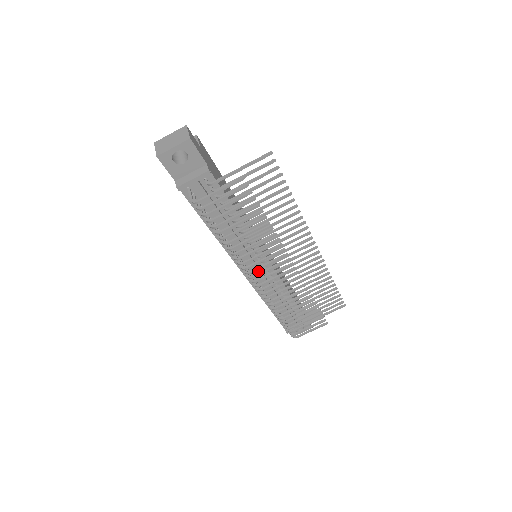
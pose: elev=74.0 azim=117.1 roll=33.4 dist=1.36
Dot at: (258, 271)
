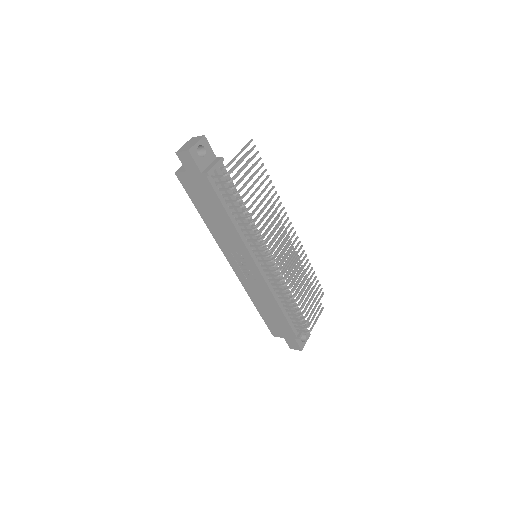
Dot at: occluded
